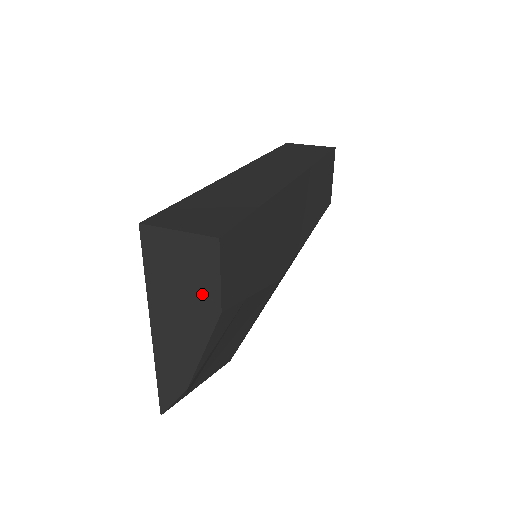
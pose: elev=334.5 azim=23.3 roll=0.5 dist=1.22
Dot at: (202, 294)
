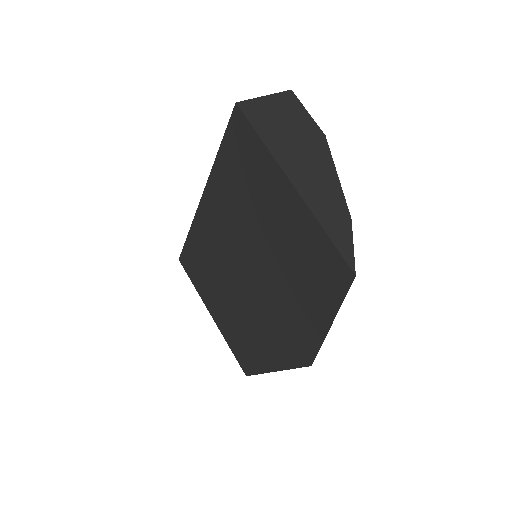
Dot at: (306, 130)
